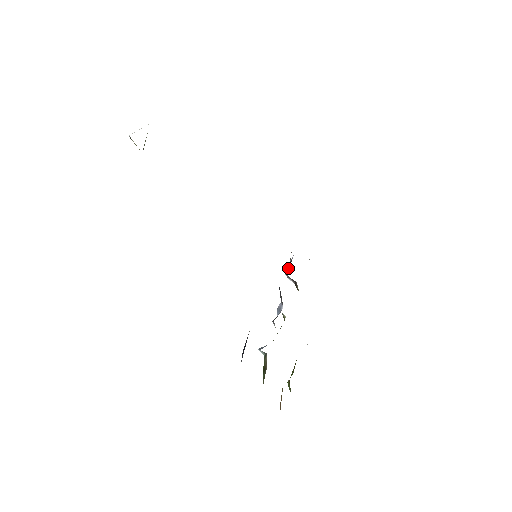
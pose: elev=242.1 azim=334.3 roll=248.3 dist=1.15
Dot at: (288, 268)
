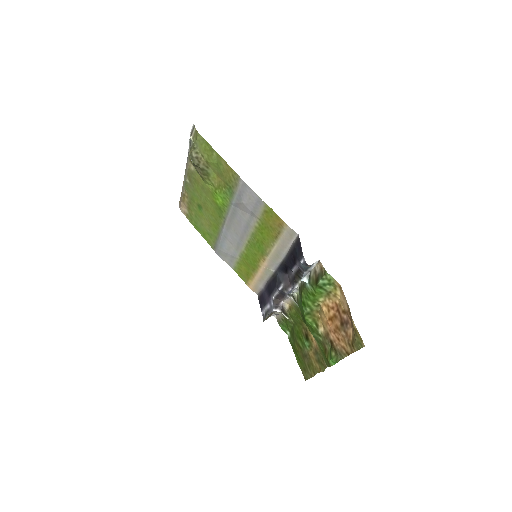
Dot at: (267, 316)
